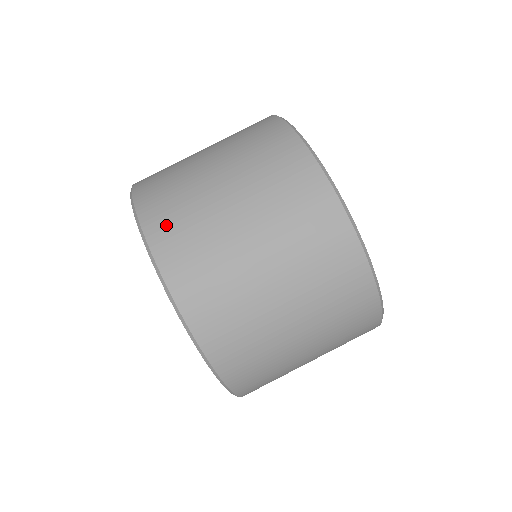
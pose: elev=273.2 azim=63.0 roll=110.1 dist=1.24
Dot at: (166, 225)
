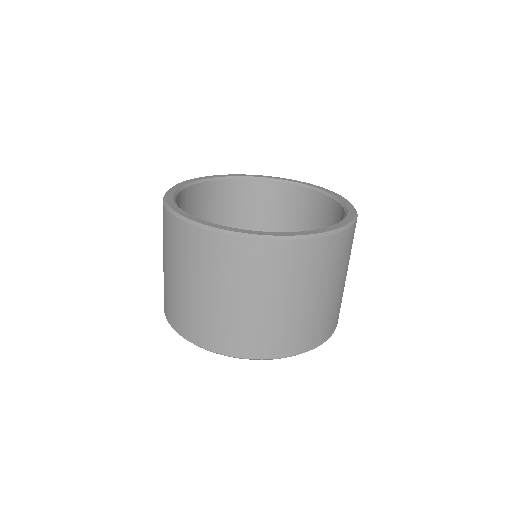
Dot at: (165, 302)
